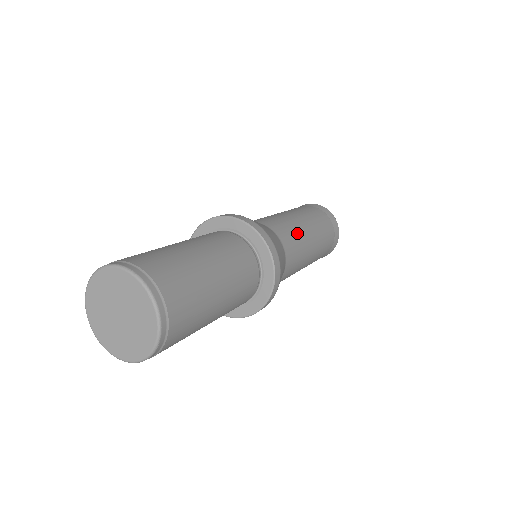
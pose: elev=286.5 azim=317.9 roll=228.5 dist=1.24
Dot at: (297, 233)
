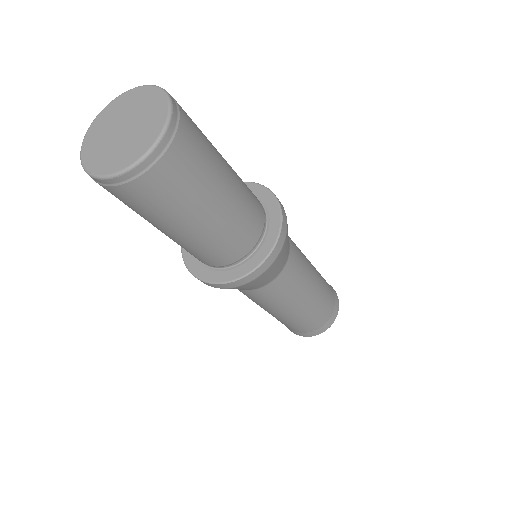
Dot at: (301, 283)
